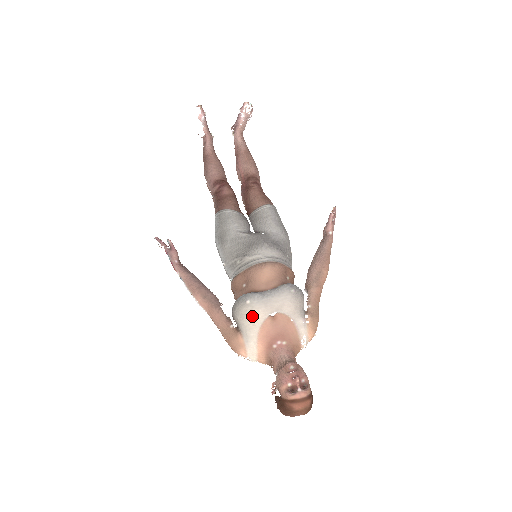
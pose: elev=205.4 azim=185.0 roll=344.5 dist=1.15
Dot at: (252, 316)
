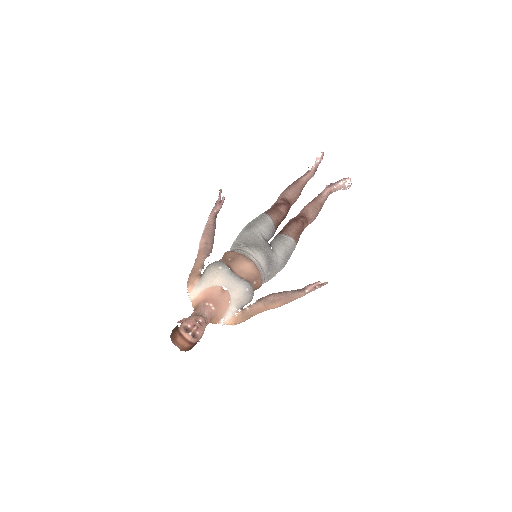
Dot at: (214, 276)
